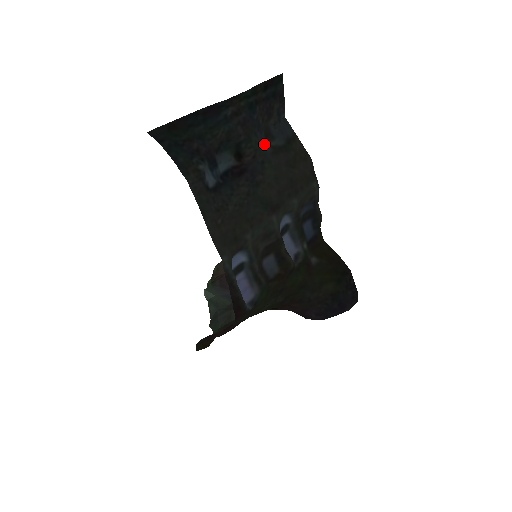
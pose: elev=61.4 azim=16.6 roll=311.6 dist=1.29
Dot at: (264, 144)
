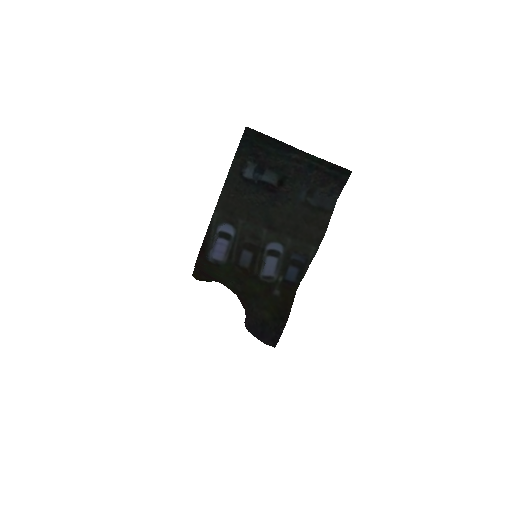
Dot at: (303, 194)
